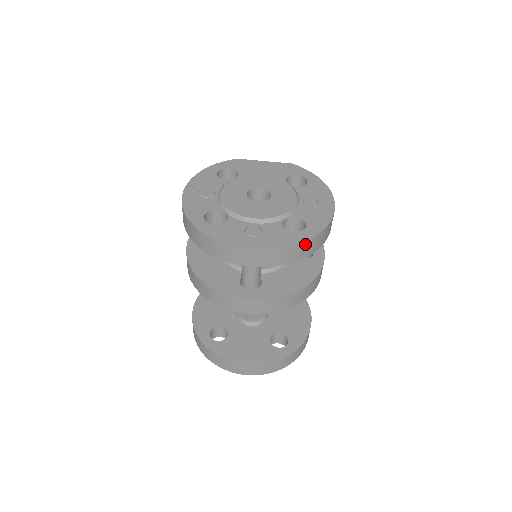
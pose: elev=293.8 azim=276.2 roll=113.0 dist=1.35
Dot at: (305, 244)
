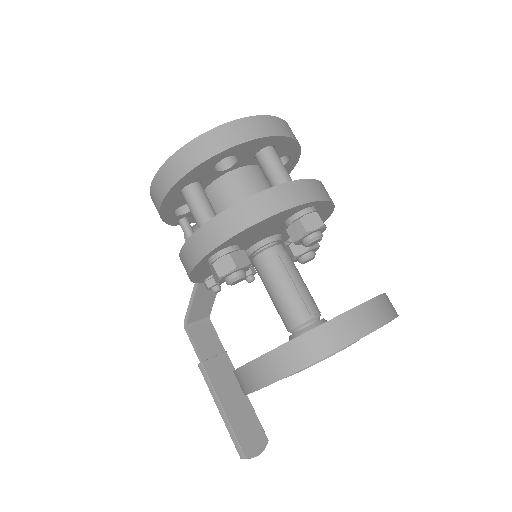
Dot at: occluded
